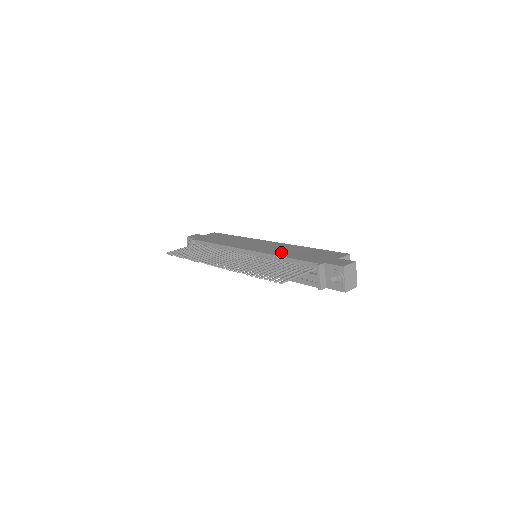
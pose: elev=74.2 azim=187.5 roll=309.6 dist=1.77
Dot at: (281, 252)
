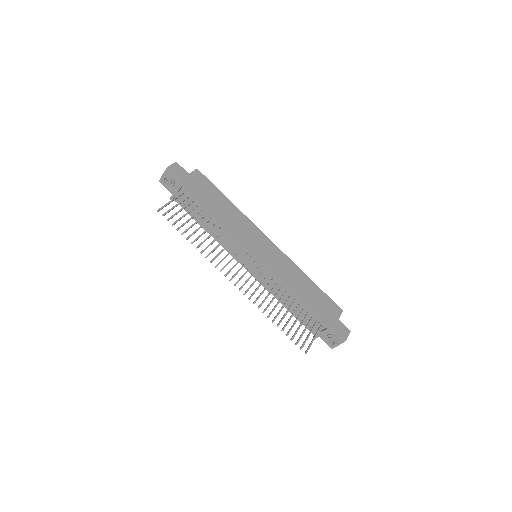
Dot at: (291, 282)
